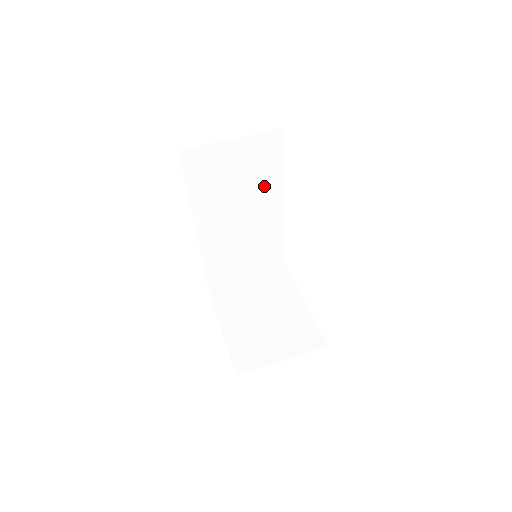
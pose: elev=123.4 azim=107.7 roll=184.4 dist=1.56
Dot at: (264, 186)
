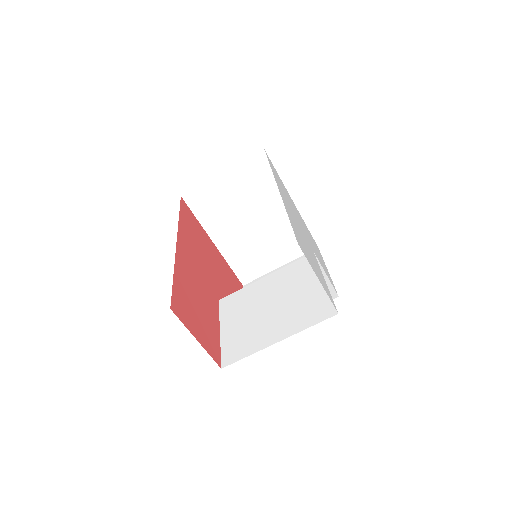
Dot at: occluded
